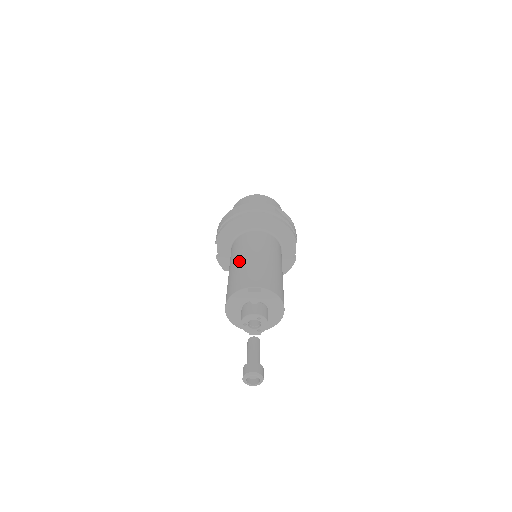
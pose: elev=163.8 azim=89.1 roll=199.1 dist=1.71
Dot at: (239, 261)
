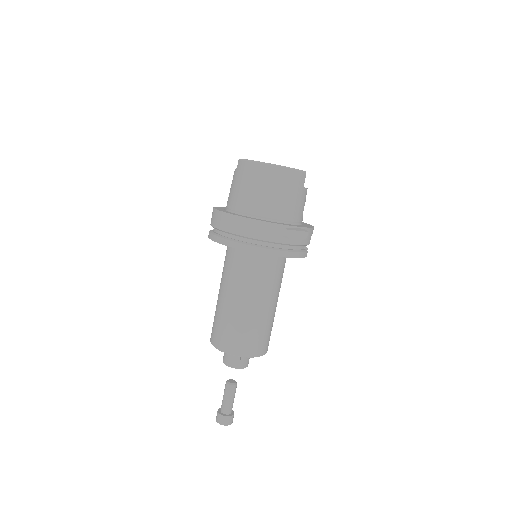
Dot at: (227, 301)
